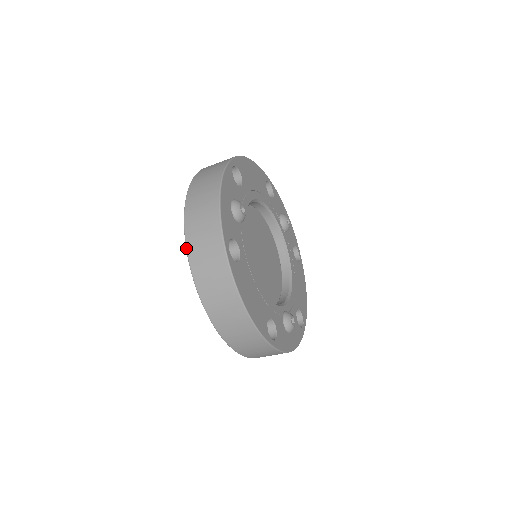
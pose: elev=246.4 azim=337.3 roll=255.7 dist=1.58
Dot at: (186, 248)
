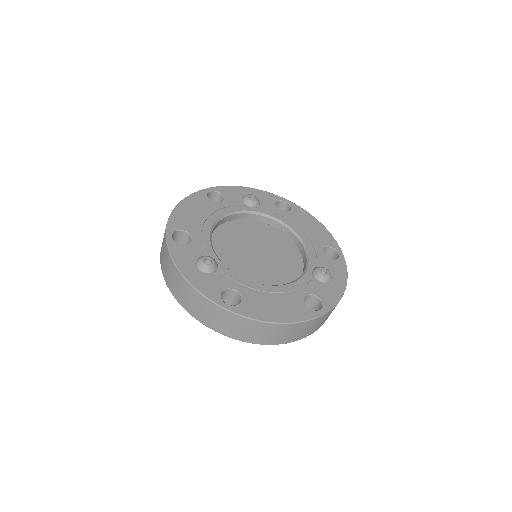
Dot at: occluded
